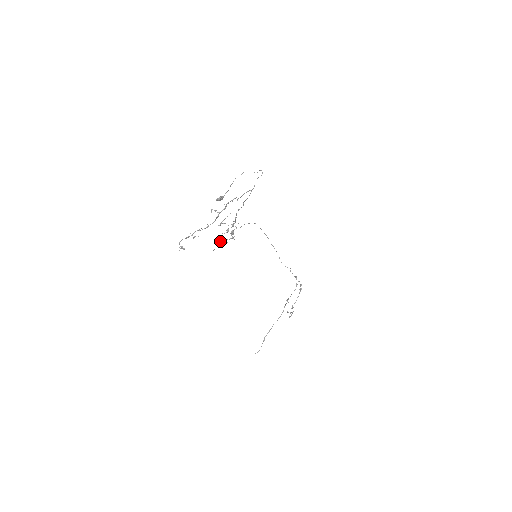
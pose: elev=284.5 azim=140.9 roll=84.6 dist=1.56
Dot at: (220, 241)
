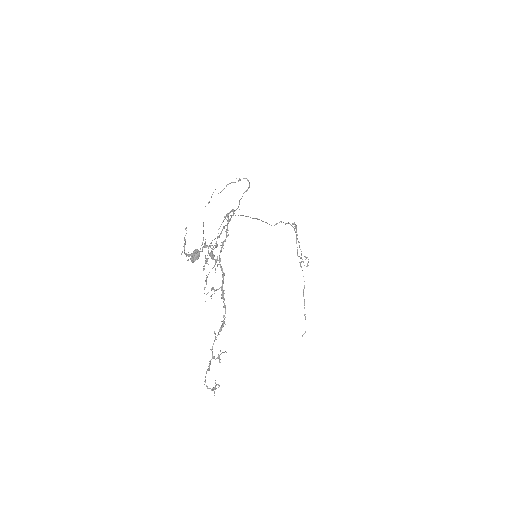
Dot at: occluded
